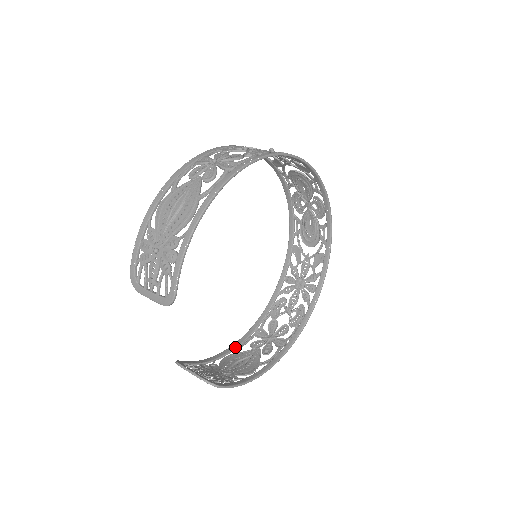
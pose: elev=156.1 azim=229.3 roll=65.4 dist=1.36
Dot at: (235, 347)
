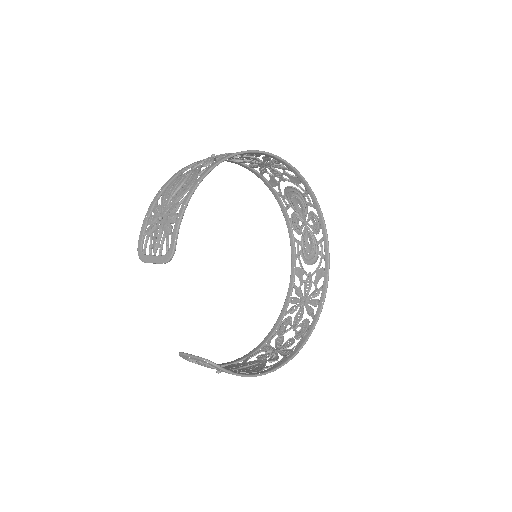
Dot at: (241, 359)
